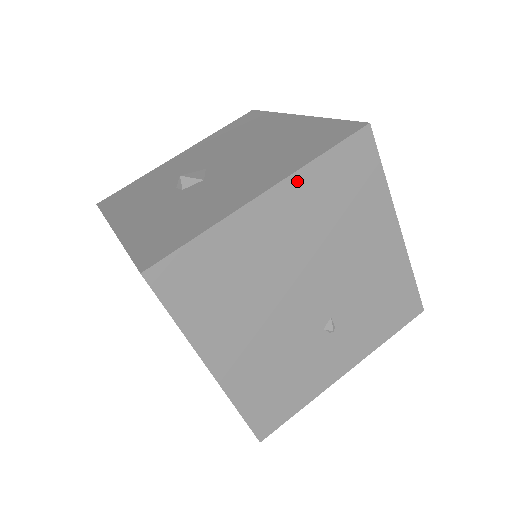
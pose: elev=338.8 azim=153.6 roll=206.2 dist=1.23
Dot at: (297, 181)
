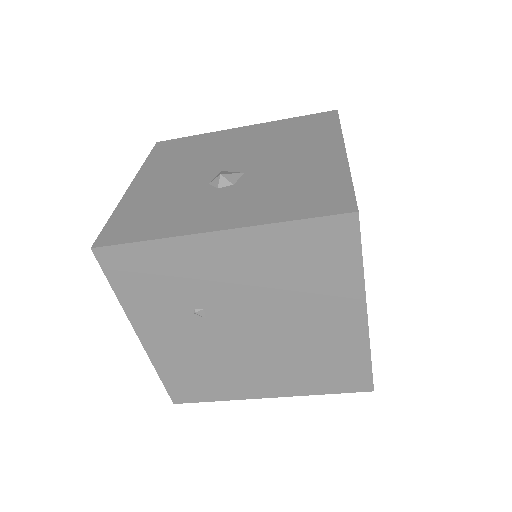
Dot at: occluded
